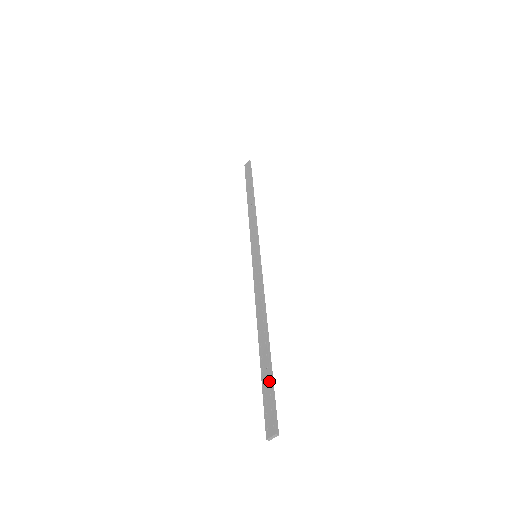
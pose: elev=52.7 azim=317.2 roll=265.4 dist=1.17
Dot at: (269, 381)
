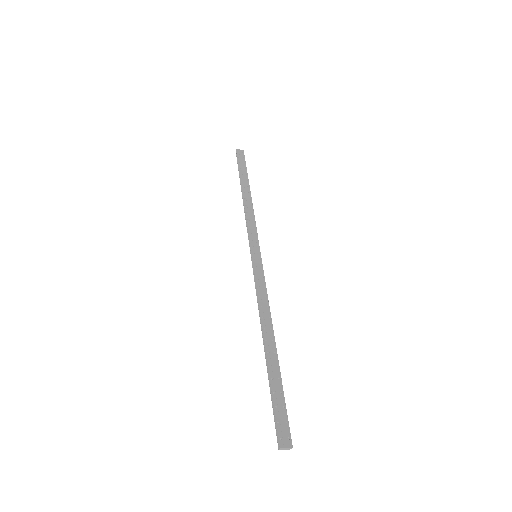
Dot at: (280, 392)
